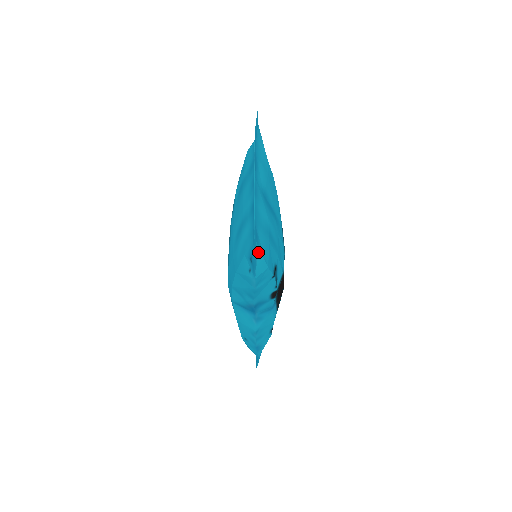
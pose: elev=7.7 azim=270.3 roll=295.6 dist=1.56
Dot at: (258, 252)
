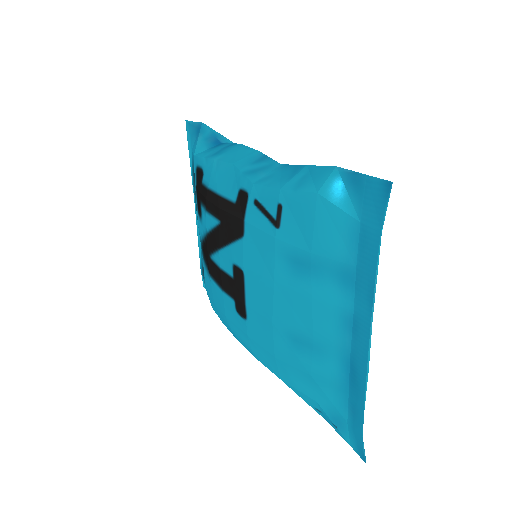
Dot at: occluded
